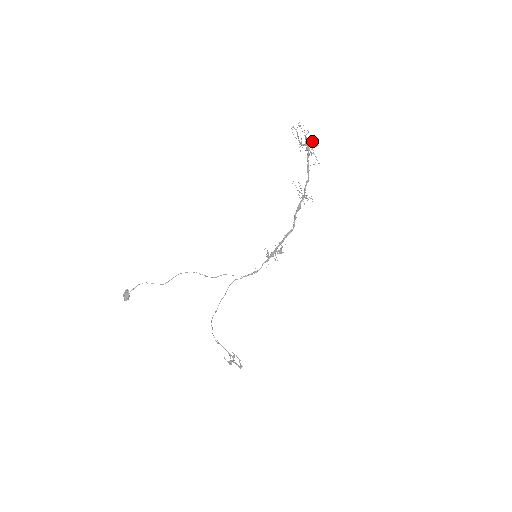
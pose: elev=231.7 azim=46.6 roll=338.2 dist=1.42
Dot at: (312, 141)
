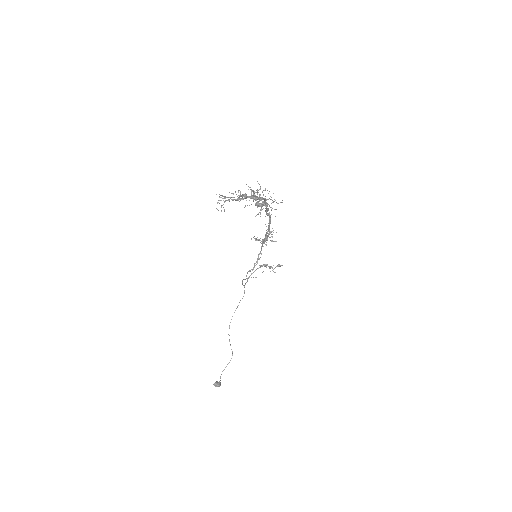
Dot at: occluded
